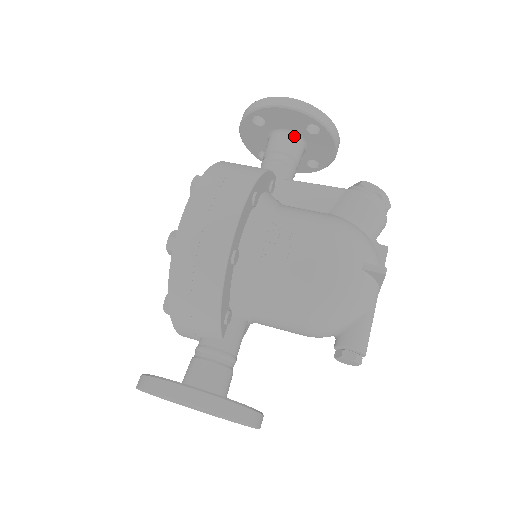
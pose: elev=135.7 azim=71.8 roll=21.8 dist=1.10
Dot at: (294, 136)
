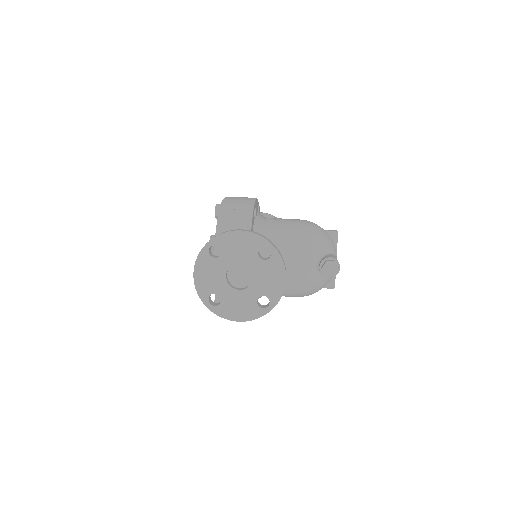
Dot at: occluded
